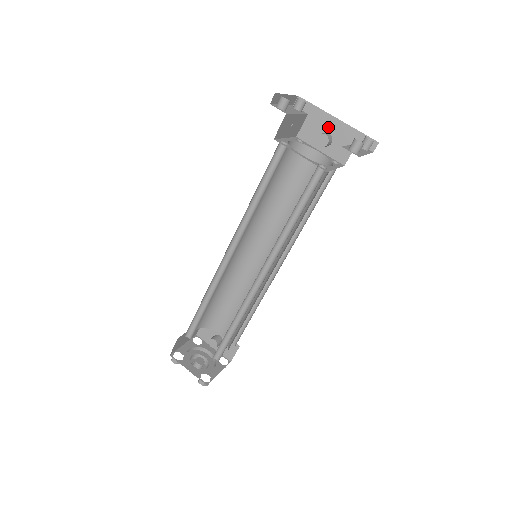
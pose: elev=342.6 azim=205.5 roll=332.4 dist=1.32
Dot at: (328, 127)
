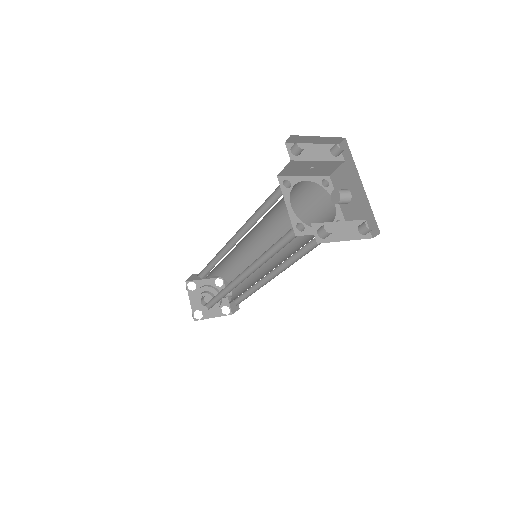
Dot at: (353, 186)
